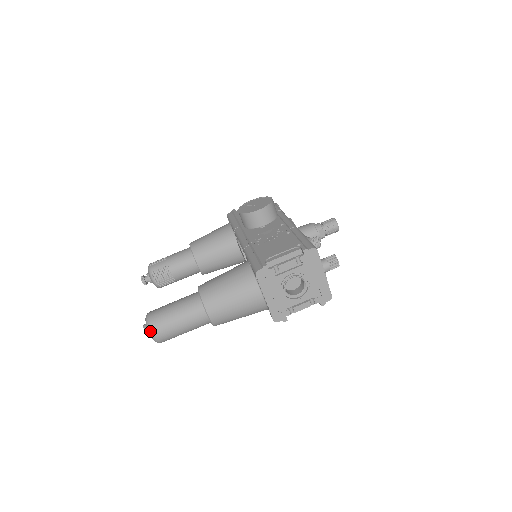
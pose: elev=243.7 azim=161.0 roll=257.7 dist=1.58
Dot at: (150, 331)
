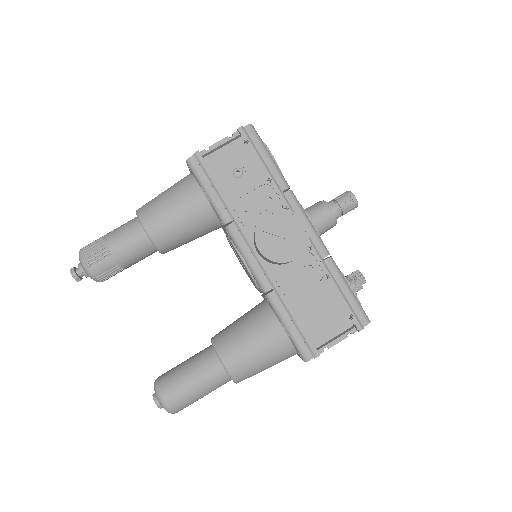
Dot at: occluded
